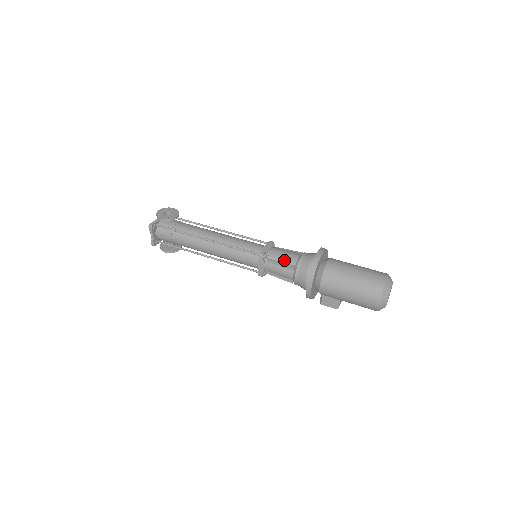
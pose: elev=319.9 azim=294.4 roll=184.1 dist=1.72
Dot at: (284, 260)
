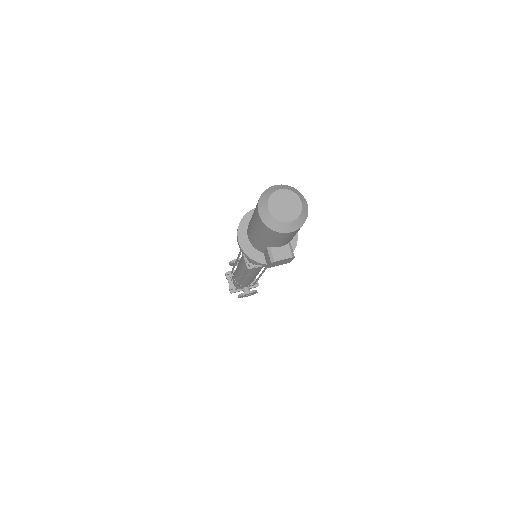
Dot at: occluded
